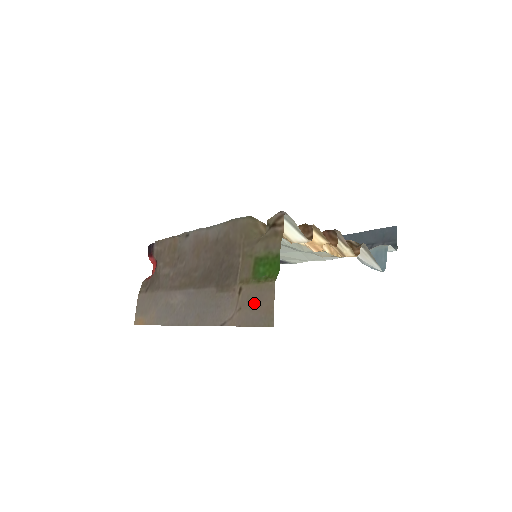
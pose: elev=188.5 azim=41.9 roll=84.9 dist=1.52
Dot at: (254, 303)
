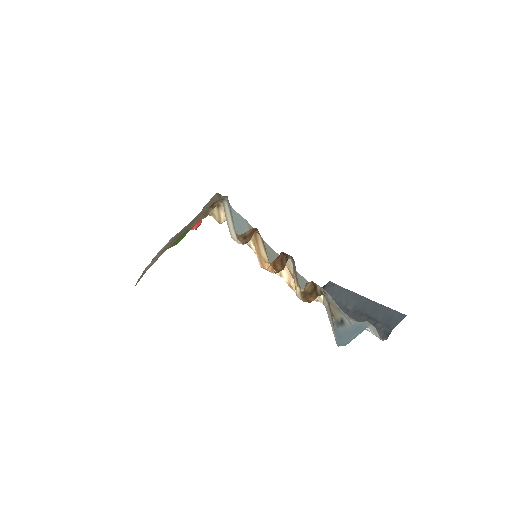
Dot at: occluded
